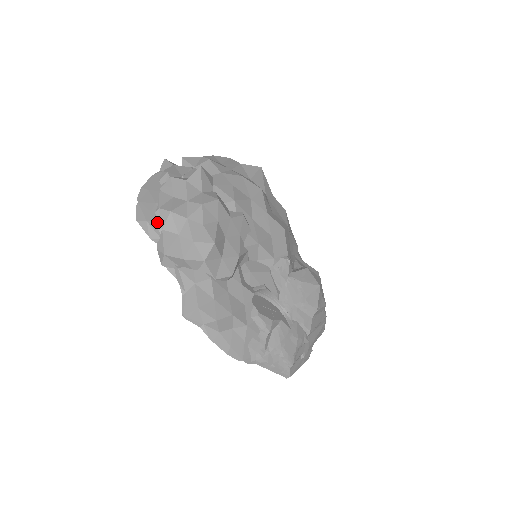
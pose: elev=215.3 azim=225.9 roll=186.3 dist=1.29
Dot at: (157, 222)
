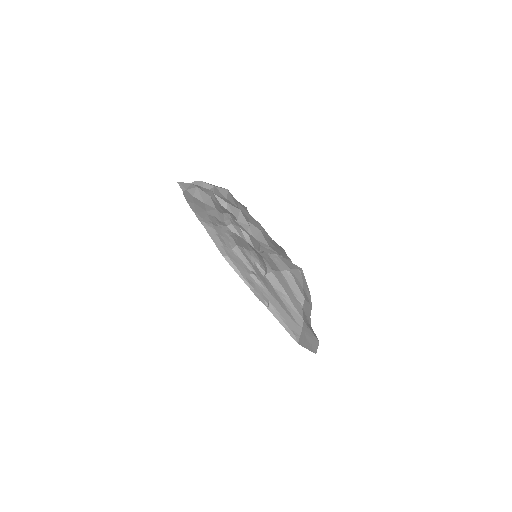
Dot at: occluded
